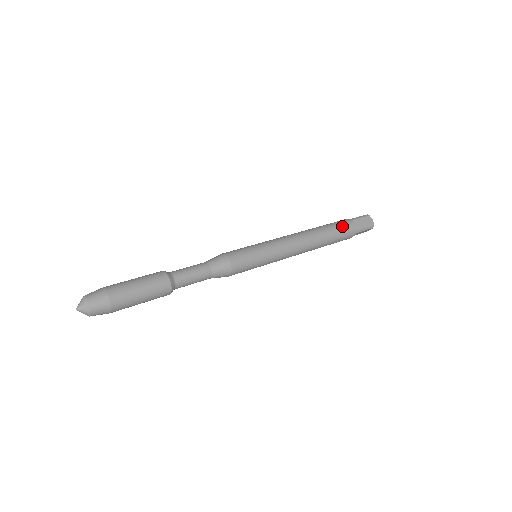
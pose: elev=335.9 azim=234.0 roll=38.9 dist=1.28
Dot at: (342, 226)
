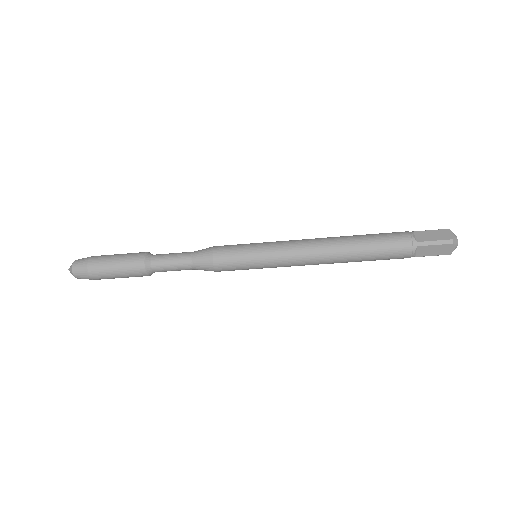
Dot at: (389, 234)
